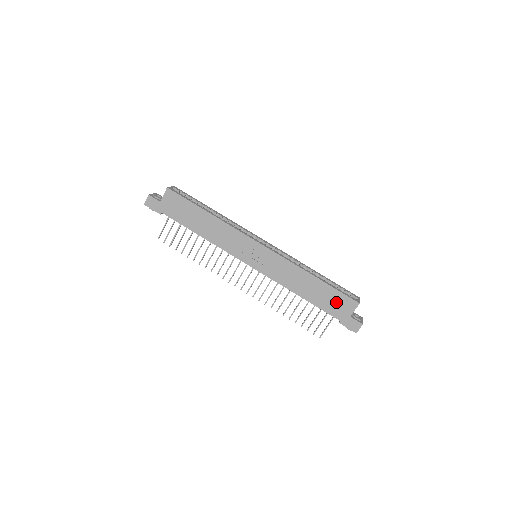
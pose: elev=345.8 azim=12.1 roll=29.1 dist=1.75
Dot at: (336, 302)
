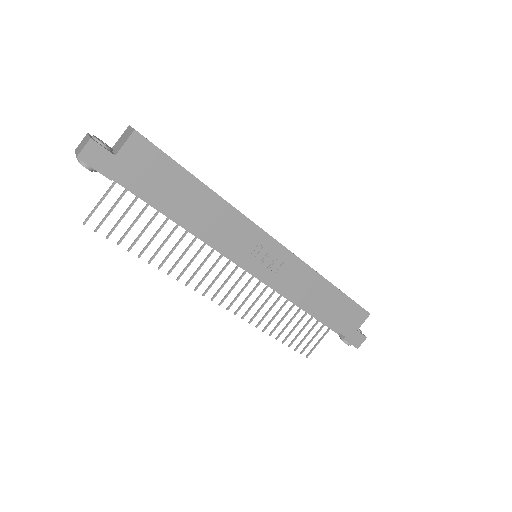
Dot at: (347, 315)
